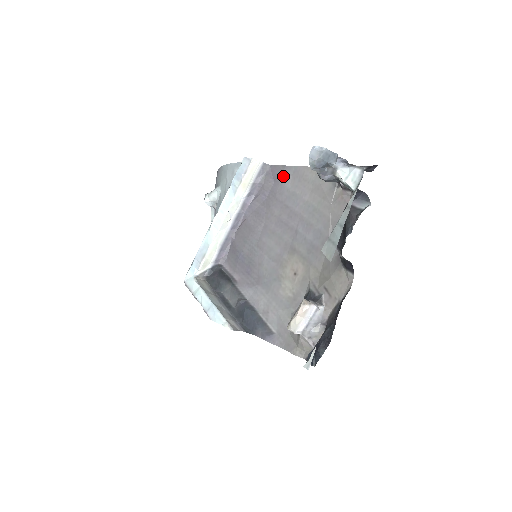
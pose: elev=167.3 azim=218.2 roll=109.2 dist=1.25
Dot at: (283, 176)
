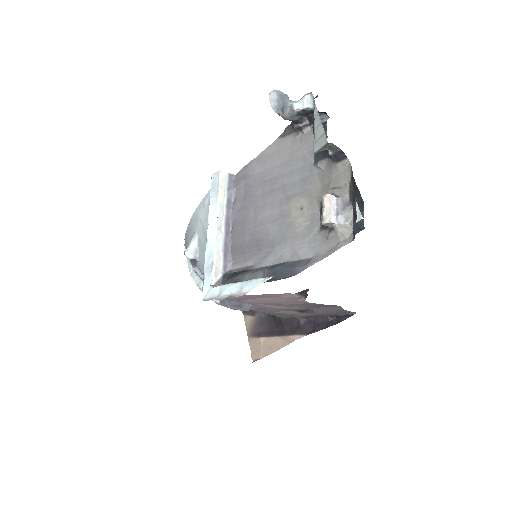
Dot at: (250, 170)
